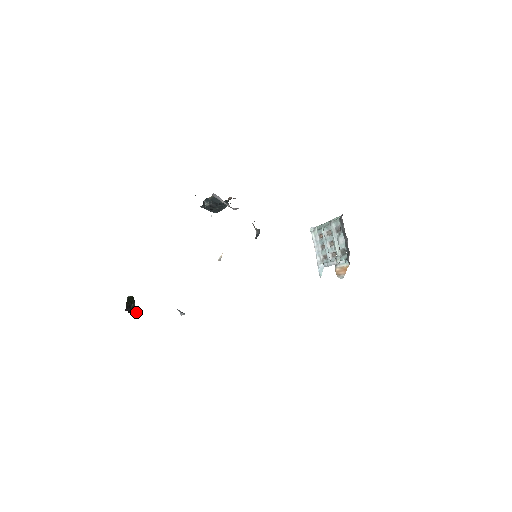
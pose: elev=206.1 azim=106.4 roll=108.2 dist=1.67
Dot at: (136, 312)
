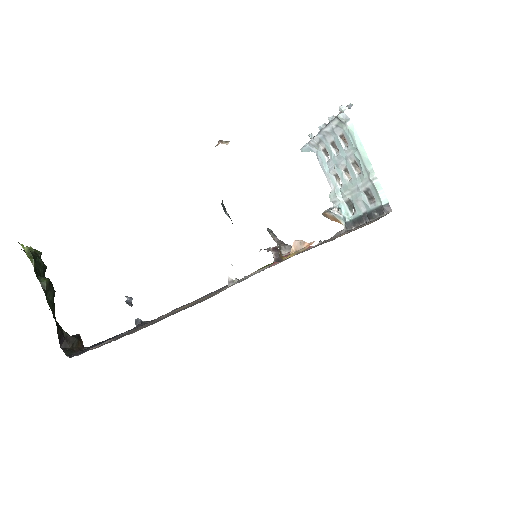
Dot at: (40, 258)
